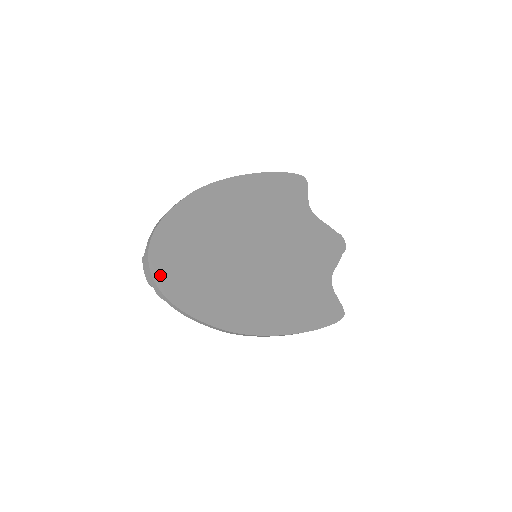
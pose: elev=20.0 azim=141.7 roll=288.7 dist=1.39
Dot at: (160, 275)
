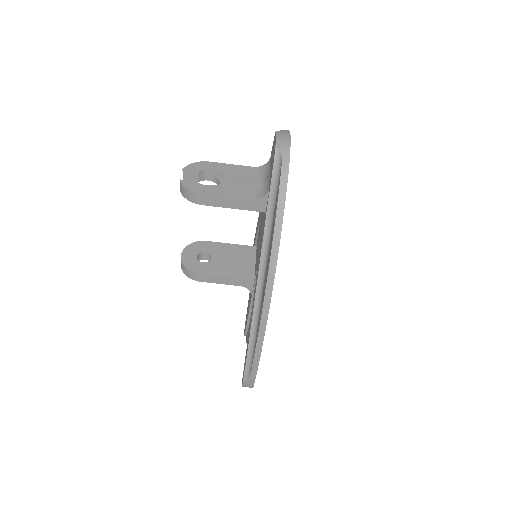
Dot at: occluded
